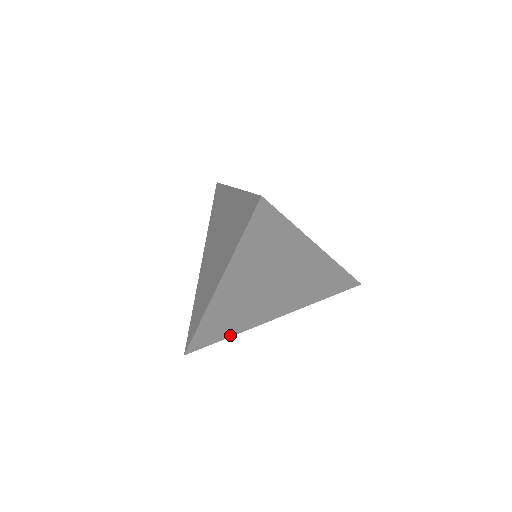
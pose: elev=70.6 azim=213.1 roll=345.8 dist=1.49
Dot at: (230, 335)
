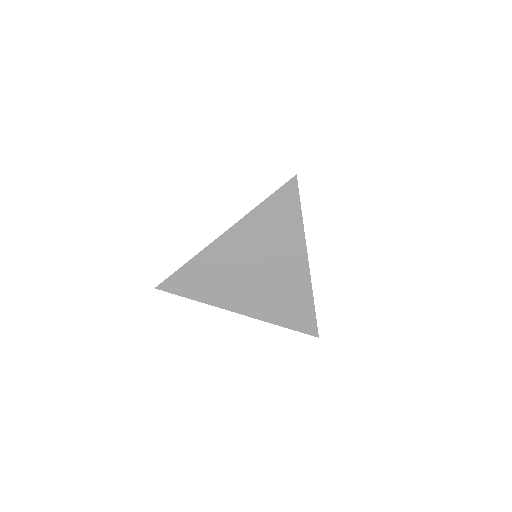
Dot at: (198, 299)
